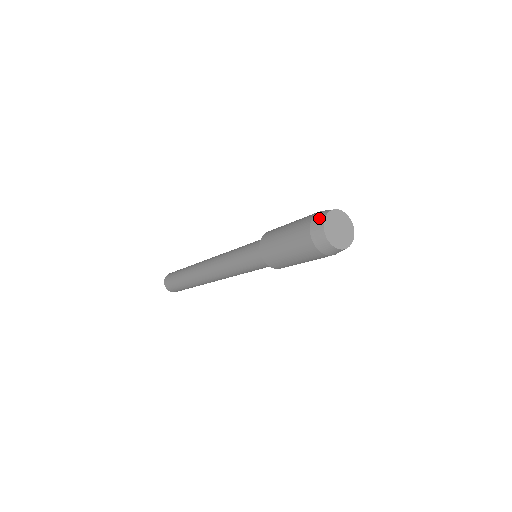
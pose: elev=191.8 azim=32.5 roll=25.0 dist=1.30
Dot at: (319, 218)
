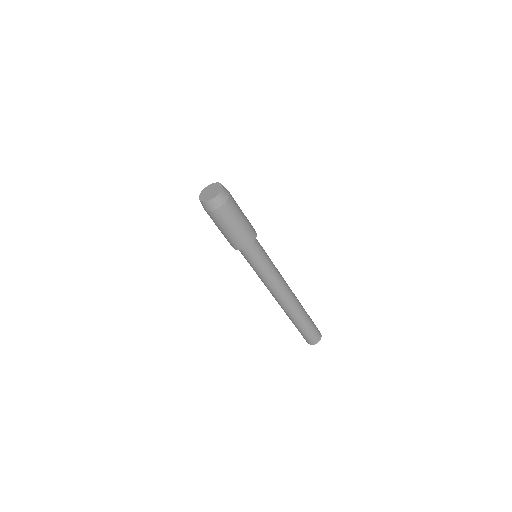
Dot at: occluded
